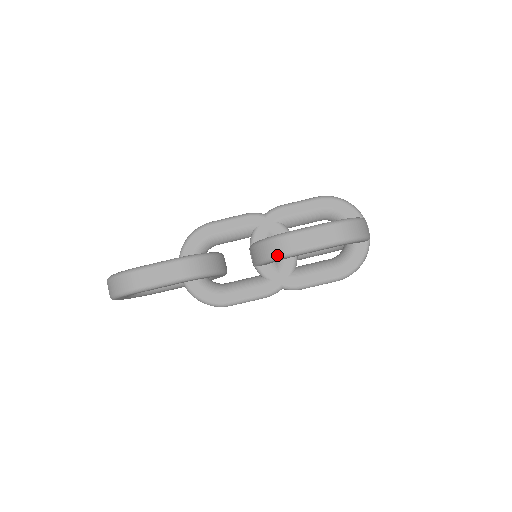
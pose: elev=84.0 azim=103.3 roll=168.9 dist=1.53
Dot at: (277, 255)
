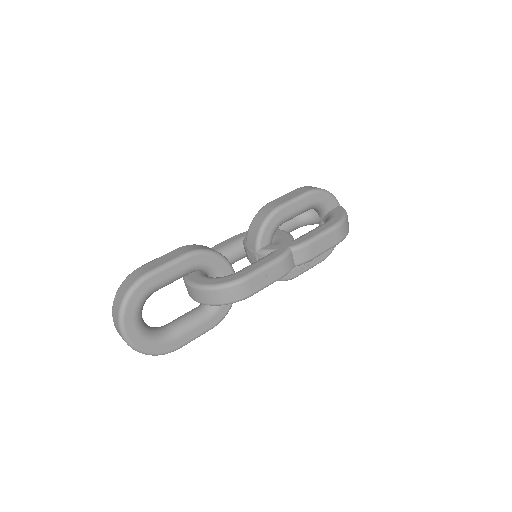
Dot at: (267, 215)
